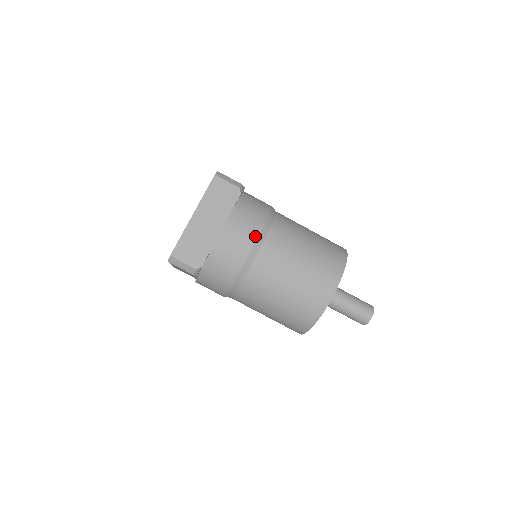
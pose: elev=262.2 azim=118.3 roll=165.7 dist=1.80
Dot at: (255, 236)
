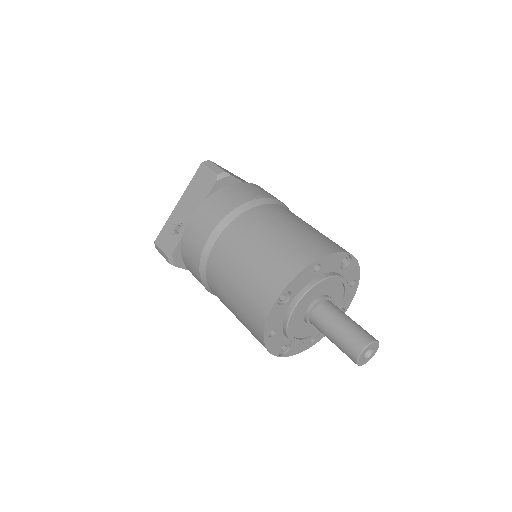
Dot at: occluded
